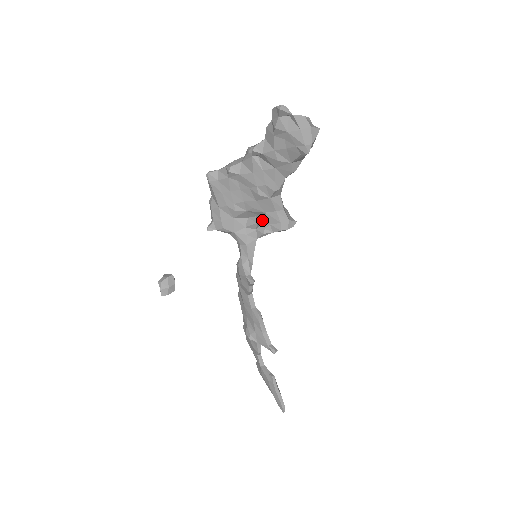
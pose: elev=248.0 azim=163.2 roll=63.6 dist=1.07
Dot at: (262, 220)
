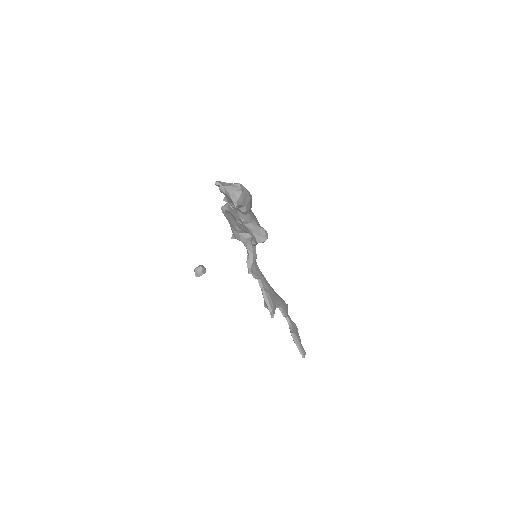
Dot at: occluded
